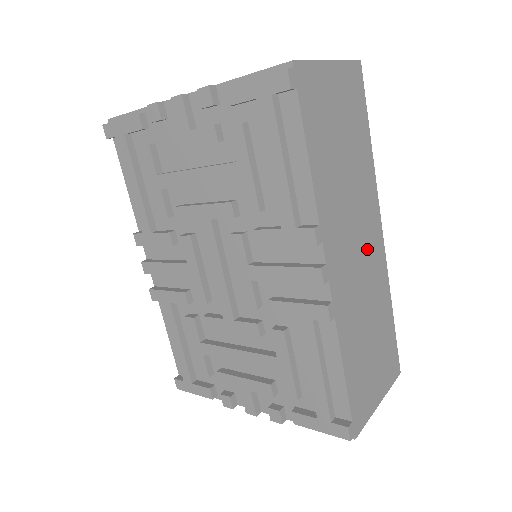
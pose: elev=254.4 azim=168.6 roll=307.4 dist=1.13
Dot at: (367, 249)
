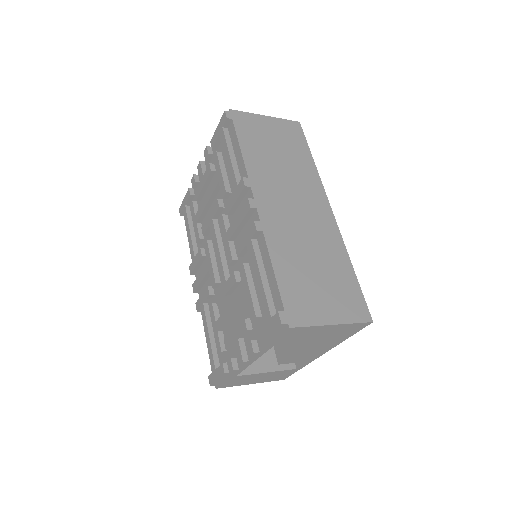
Dot at: (309, 211)
